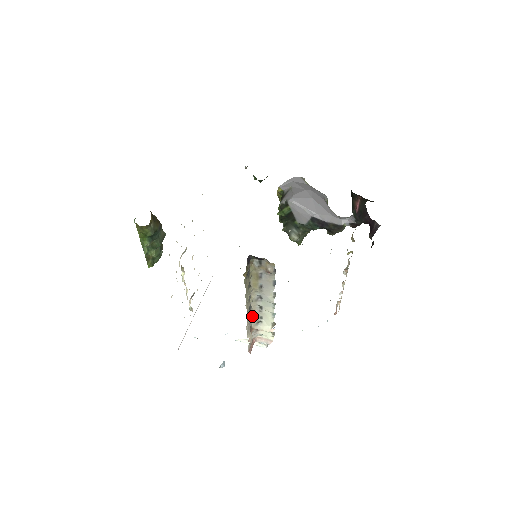
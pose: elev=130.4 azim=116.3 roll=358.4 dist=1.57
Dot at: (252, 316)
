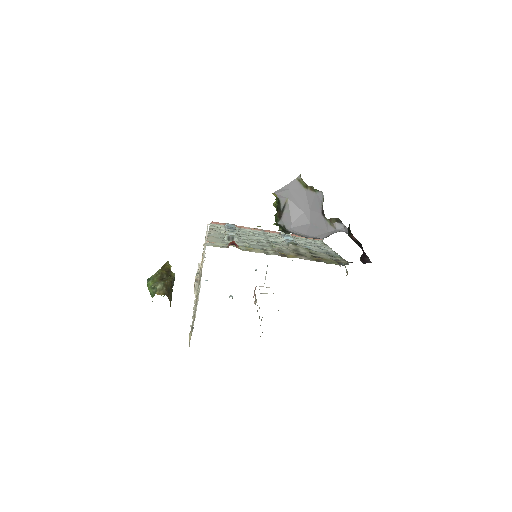
Dot at: occluded
